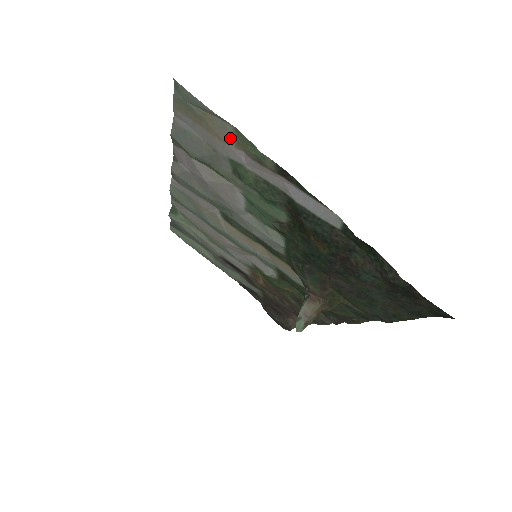
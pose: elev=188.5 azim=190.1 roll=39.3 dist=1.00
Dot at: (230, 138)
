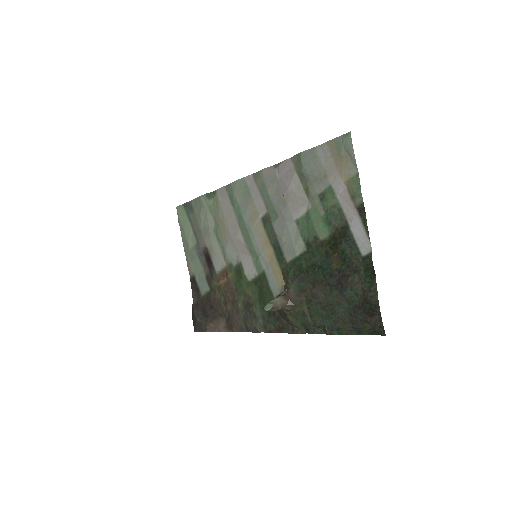
Dot at: (348, 176)
